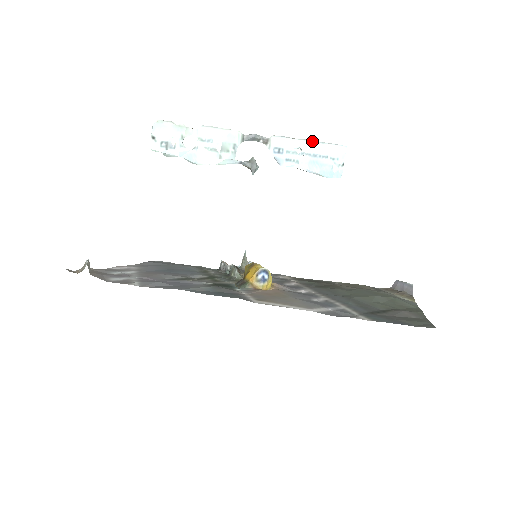
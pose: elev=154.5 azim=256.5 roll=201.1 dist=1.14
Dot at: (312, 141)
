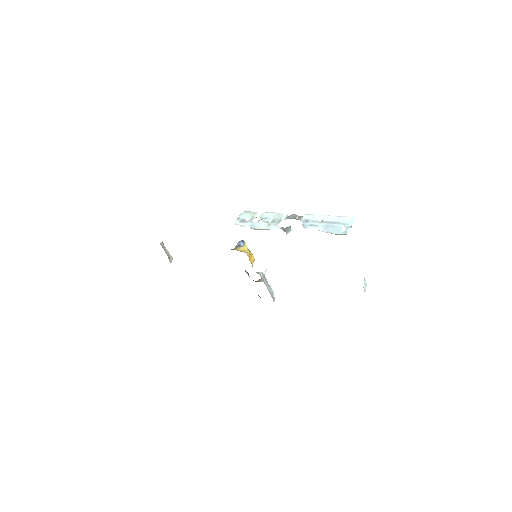
Dot at: (332, 216)
